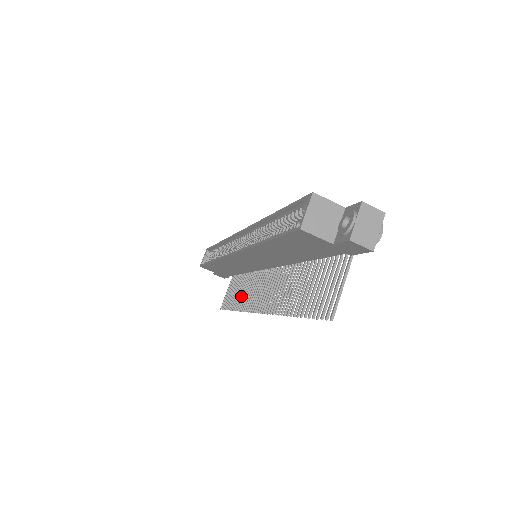
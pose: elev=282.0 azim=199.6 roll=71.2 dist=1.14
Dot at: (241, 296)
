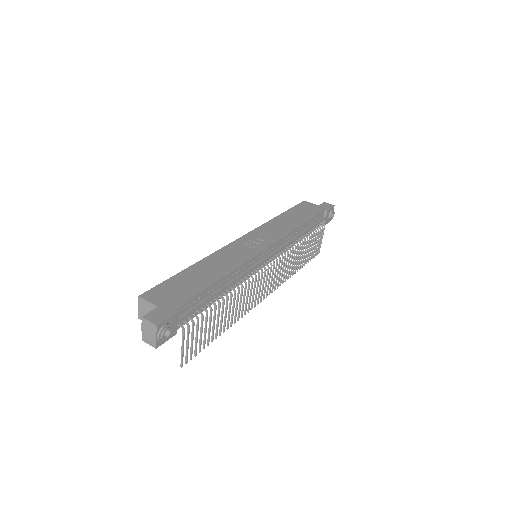
Dot at: (296, 262)
